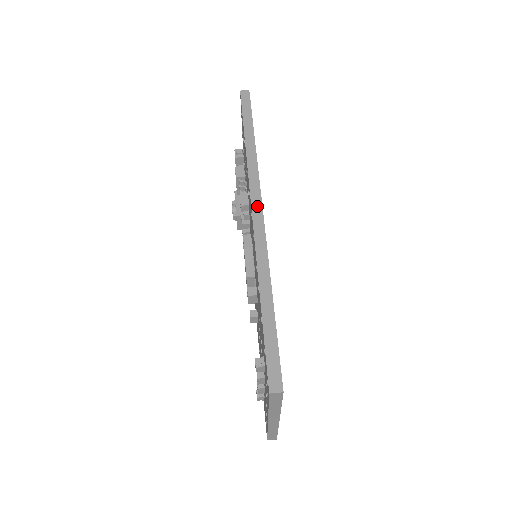
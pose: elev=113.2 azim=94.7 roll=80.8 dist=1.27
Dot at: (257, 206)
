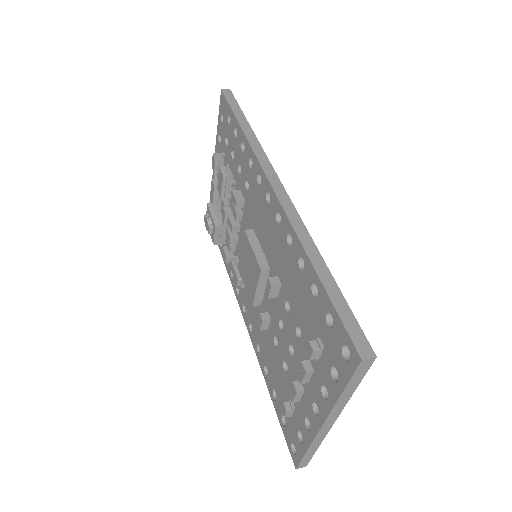
Dot at: (276, 183)
